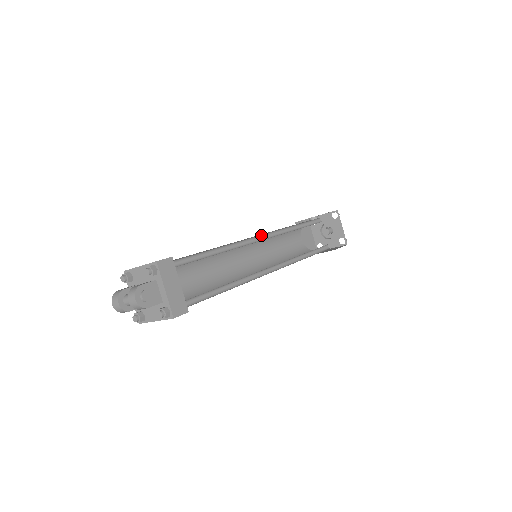
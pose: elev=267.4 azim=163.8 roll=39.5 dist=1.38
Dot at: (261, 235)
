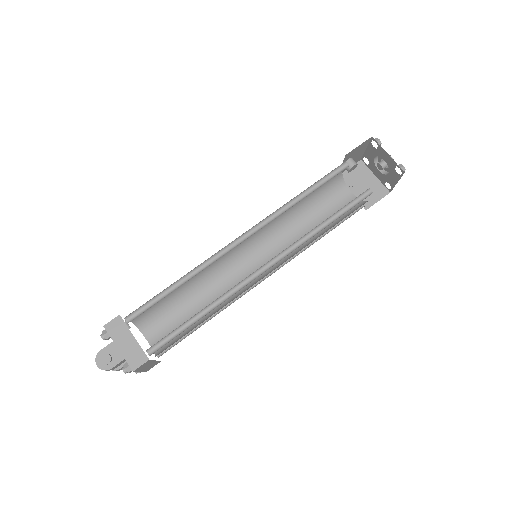
Dot at: (242, 235)
